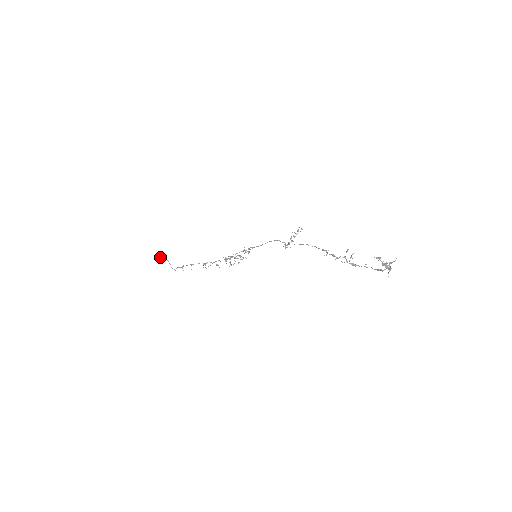
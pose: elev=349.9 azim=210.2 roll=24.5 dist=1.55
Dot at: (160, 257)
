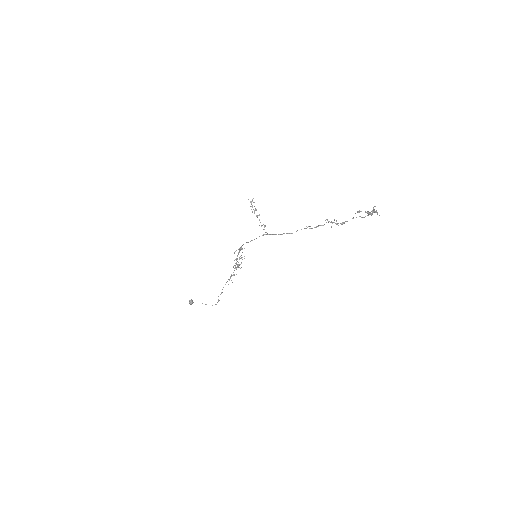
Dot at: (191, 303)
